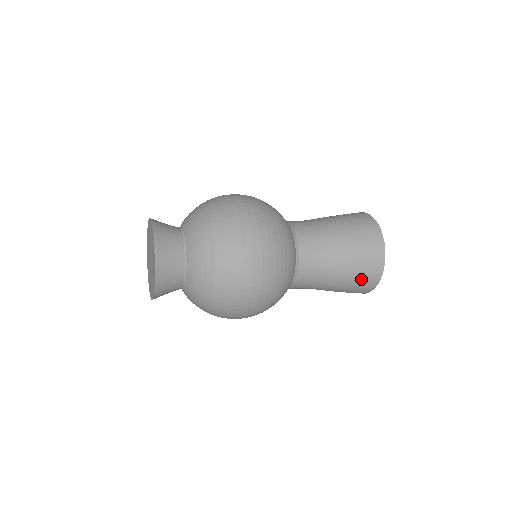
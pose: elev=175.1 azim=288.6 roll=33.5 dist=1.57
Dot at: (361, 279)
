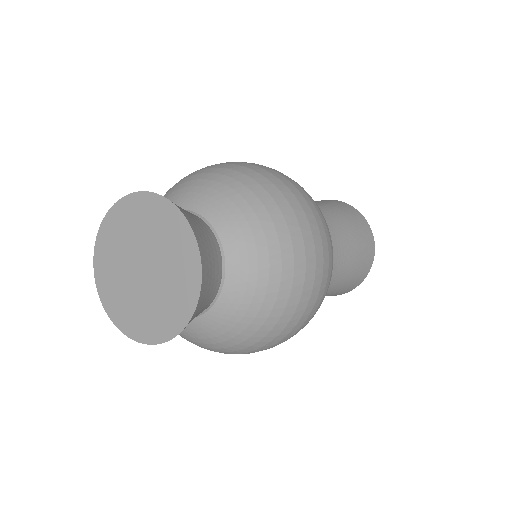
Dot at: (357, 275)
